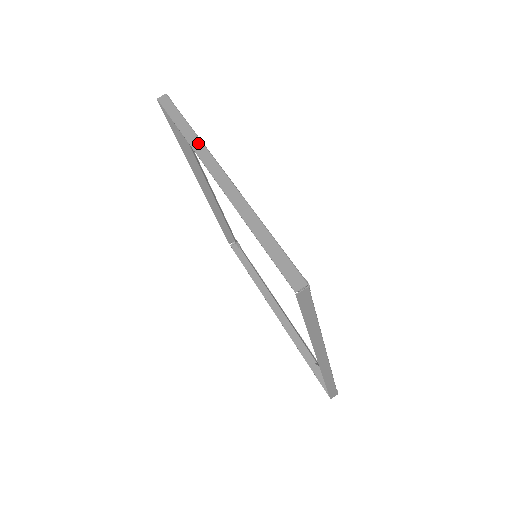
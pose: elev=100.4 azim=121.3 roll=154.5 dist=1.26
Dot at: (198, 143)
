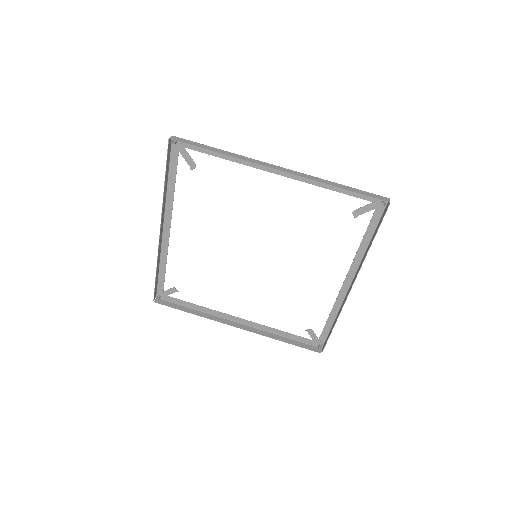
Dot at: (159, 253)
